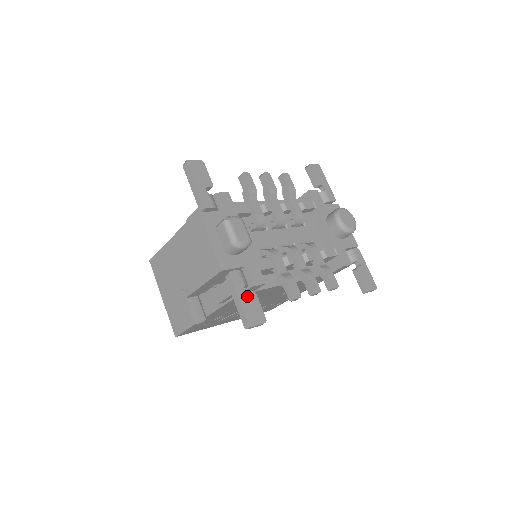
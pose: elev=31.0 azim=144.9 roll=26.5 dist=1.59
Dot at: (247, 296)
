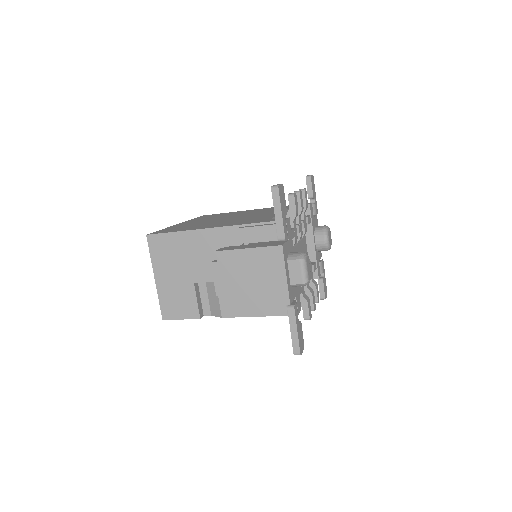
Dot at: (299, 327)
